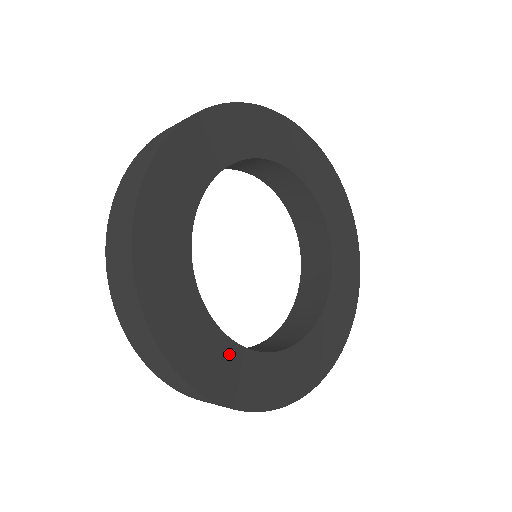
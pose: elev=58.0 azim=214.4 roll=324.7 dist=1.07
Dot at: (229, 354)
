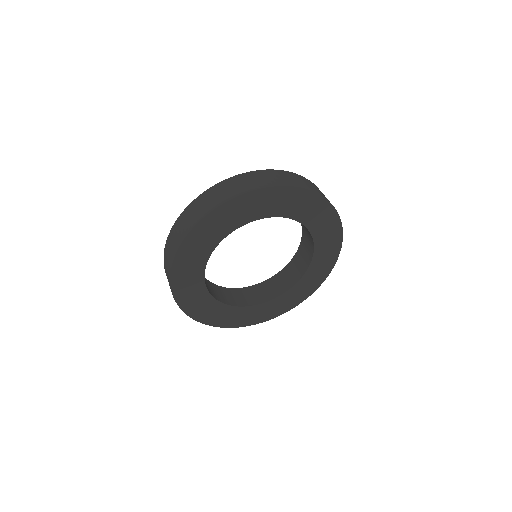
Dot at: (197, 284)
